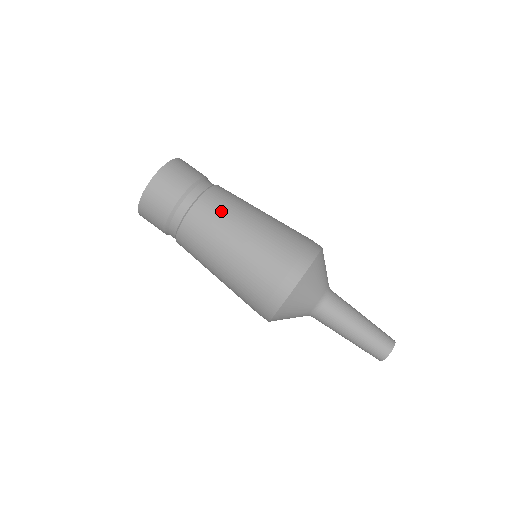
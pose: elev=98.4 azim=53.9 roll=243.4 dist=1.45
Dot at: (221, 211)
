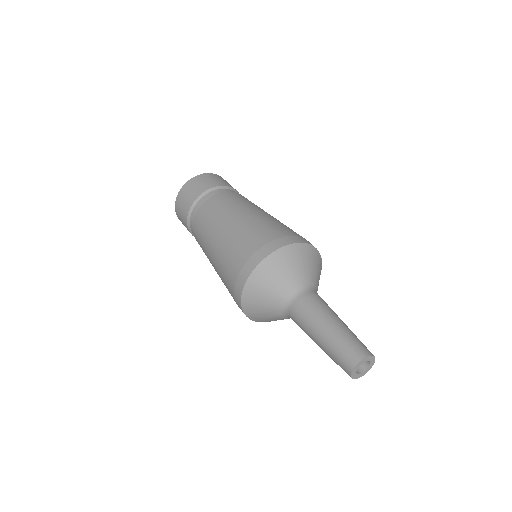
Dot at: (217, 209)
